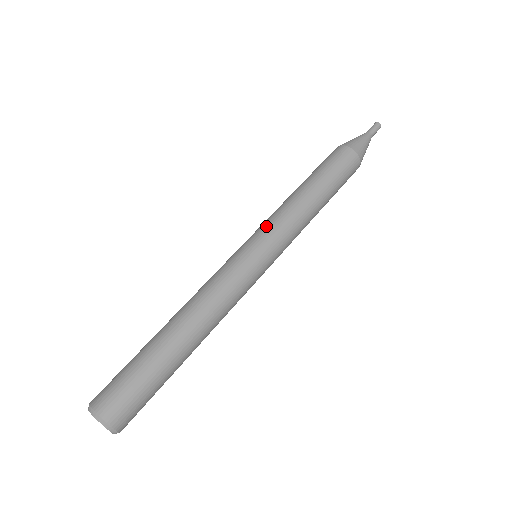
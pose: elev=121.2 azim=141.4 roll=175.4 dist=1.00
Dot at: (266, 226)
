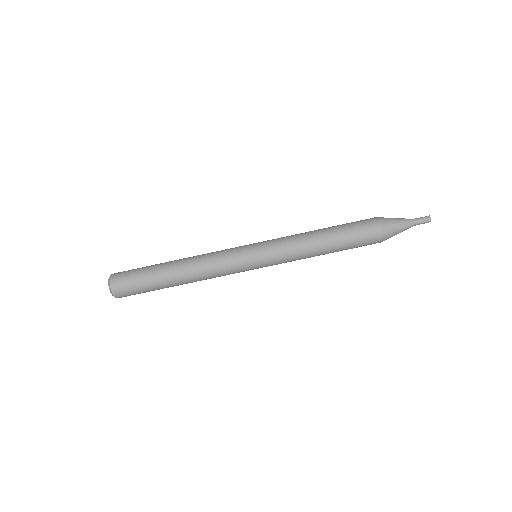
Dot at: (272, 240)
